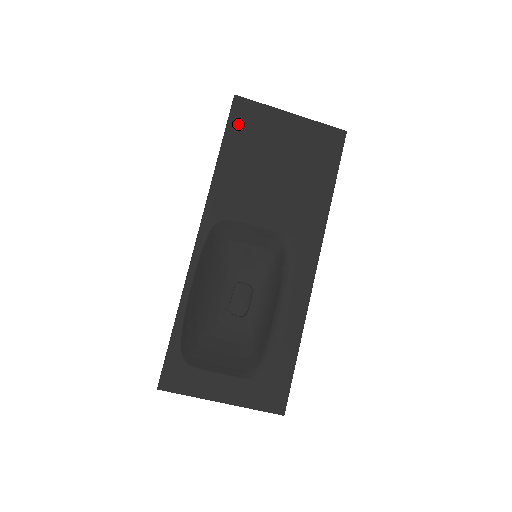
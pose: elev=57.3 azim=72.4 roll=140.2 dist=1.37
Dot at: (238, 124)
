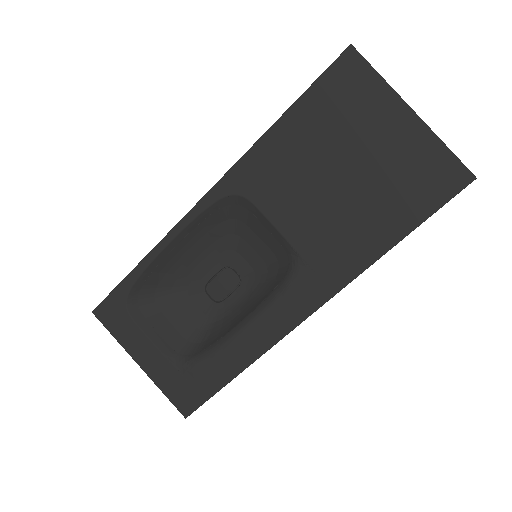
Dot at: (330, 88)
